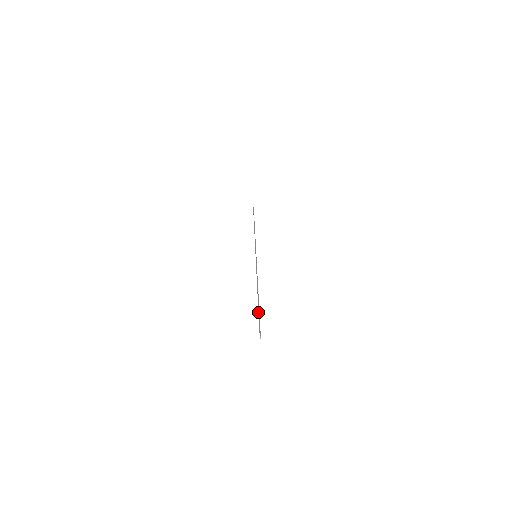
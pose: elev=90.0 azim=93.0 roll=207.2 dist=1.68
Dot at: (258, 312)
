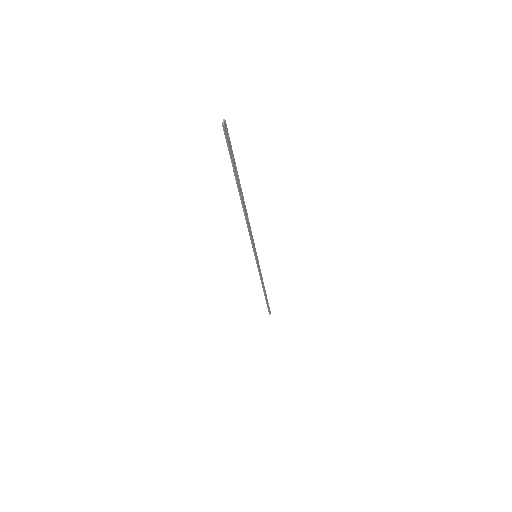
Dot at: (234, 164)
